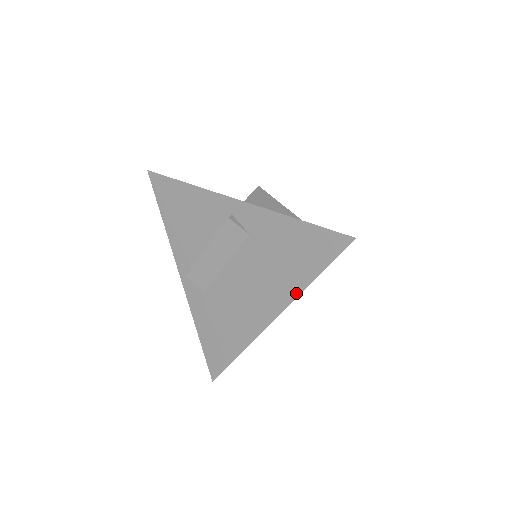
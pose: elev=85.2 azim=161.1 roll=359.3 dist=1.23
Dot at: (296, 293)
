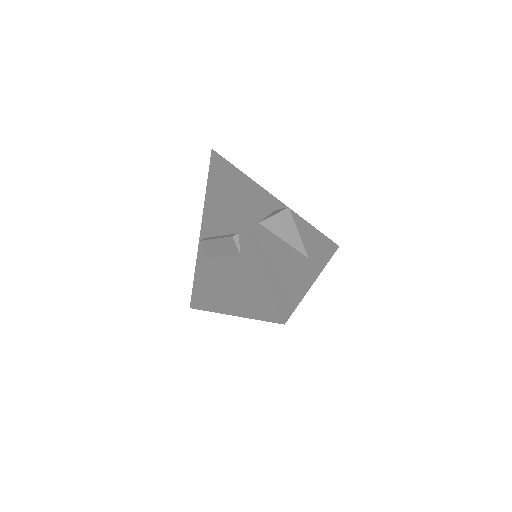
Dot at: (245, 315)
